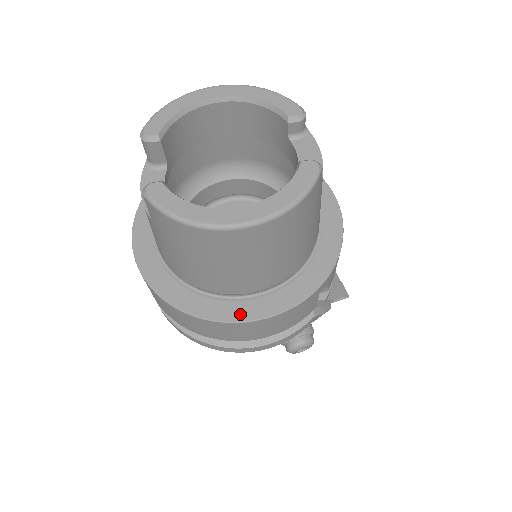
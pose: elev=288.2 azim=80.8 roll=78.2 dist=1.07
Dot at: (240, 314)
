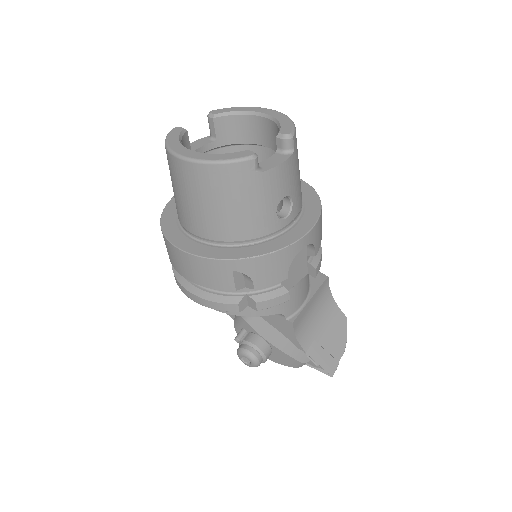
Dot at: (178, 241)
